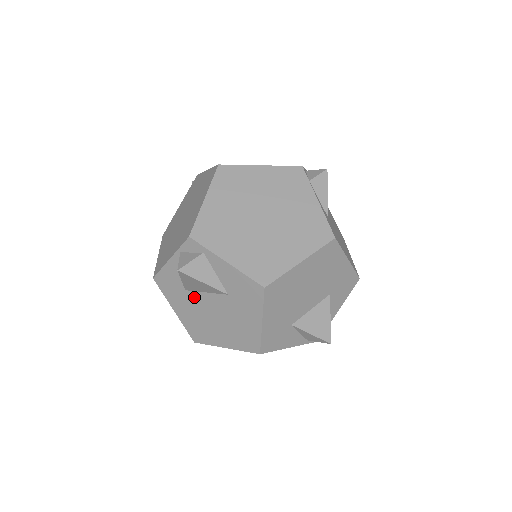
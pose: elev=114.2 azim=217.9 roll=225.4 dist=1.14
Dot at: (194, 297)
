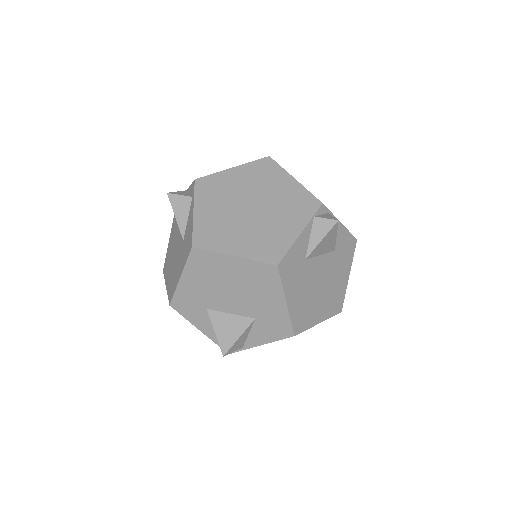
Dot at: (177, 232)
